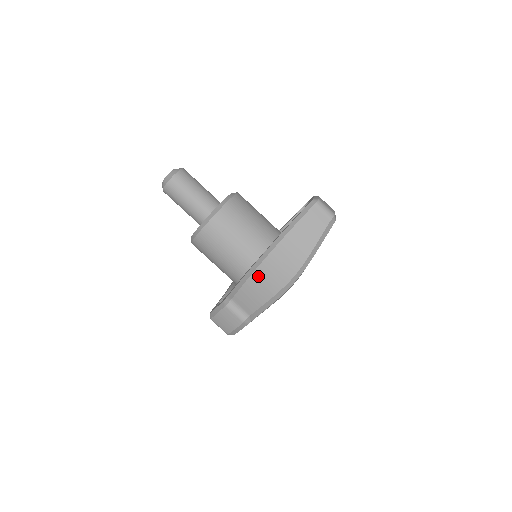
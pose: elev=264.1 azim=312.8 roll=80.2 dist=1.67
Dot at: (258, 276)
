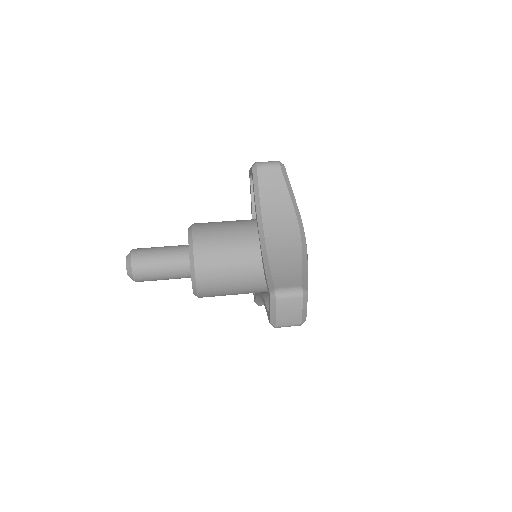
Dot at: (274, 257)
